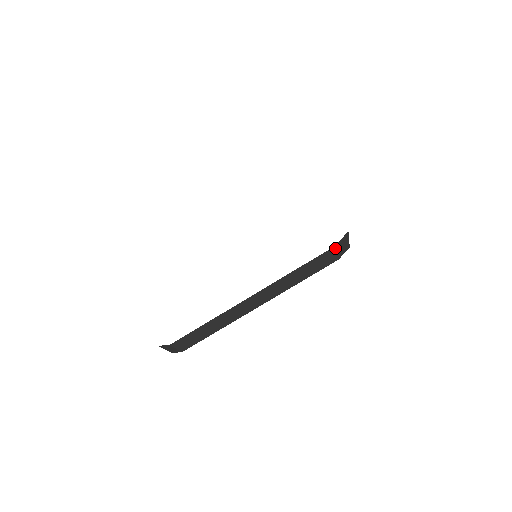
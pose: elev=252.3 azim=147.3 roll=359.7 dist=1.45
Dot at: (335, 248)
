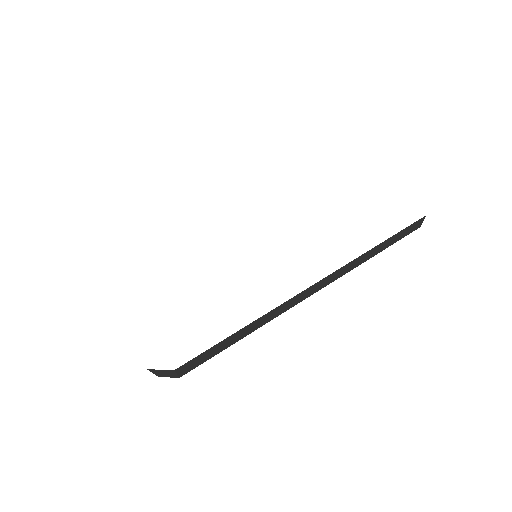
Dot at: (150, 370)
